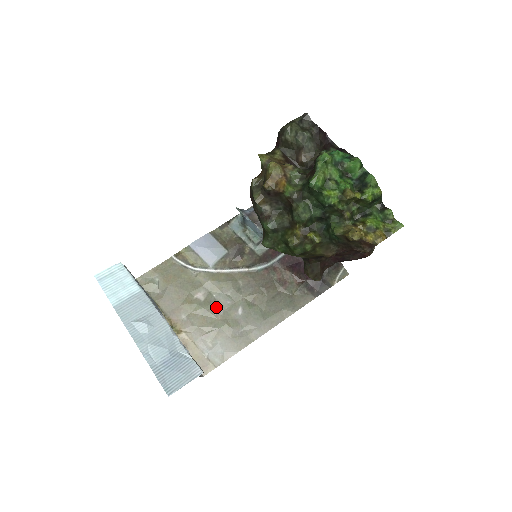
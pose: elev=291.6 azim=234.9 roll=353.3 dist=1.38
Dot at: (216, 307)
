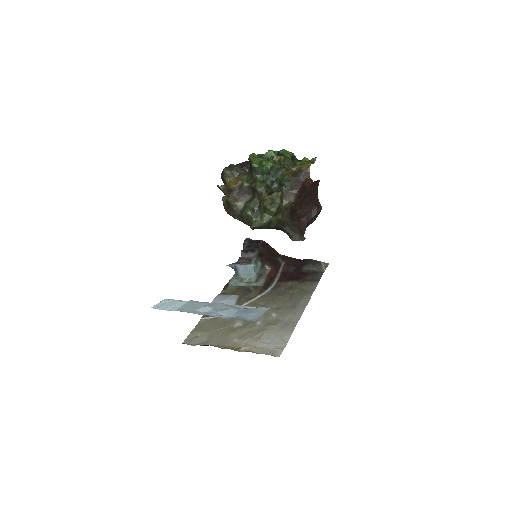
Dot at: (255, 323)
